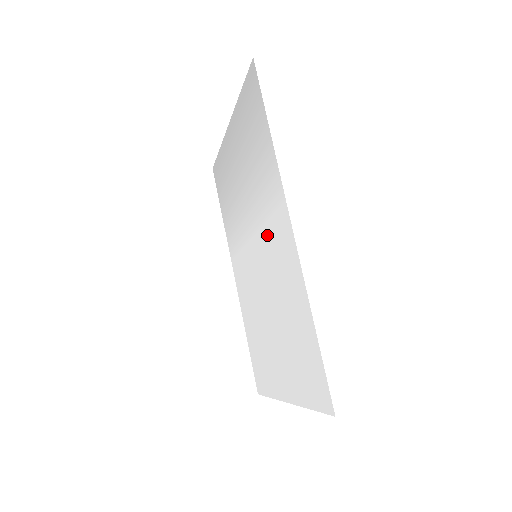
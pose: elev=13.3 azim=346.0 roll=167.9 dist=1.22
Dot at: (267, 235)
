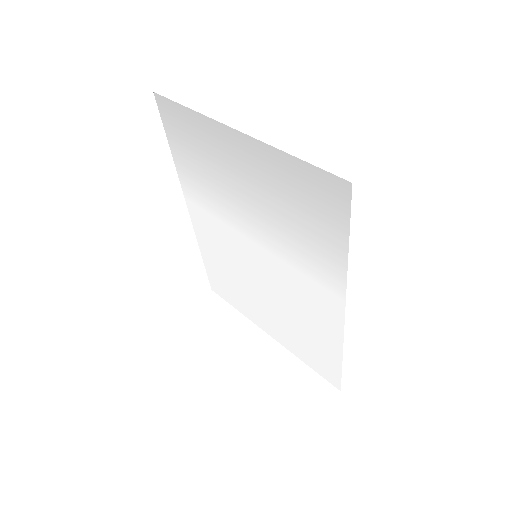
Dot at: (291, 275)
